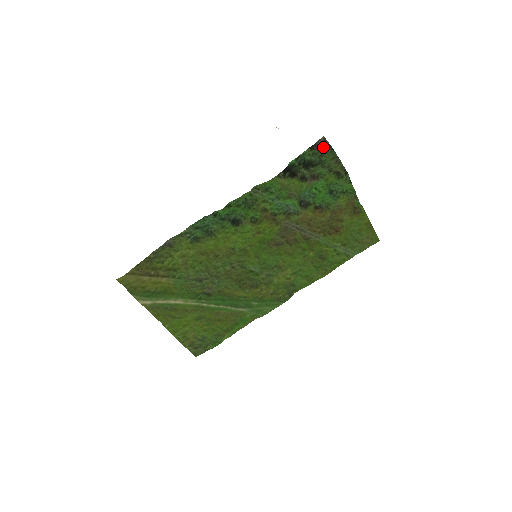
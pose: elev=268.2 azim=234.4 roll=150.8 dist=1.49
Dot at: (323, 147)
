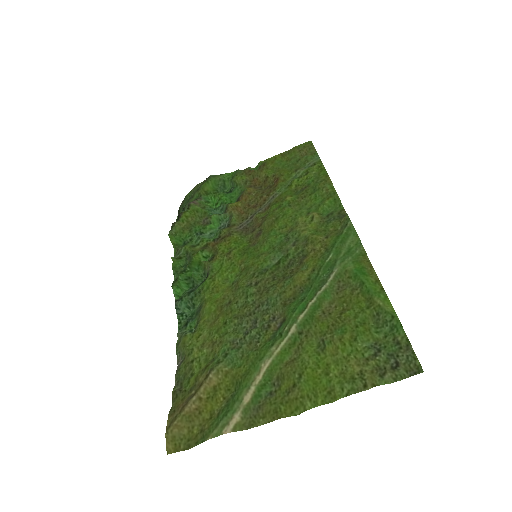
Dot at: (183, 203)
